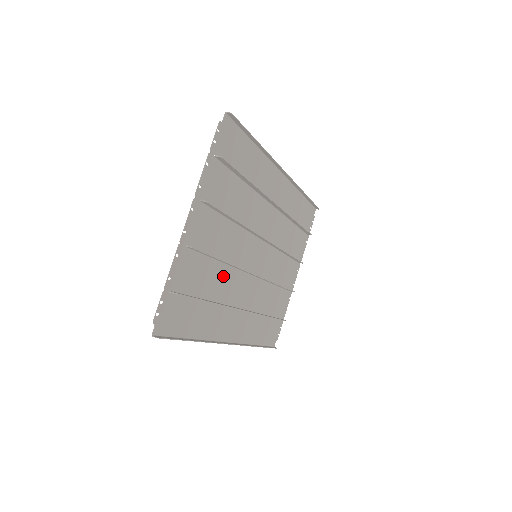
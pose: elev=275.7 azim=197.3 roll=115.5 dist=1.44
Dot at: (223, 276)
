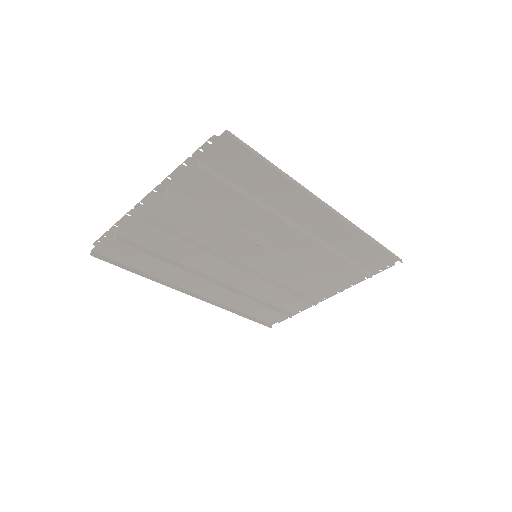
Dot at: (197, 251)
